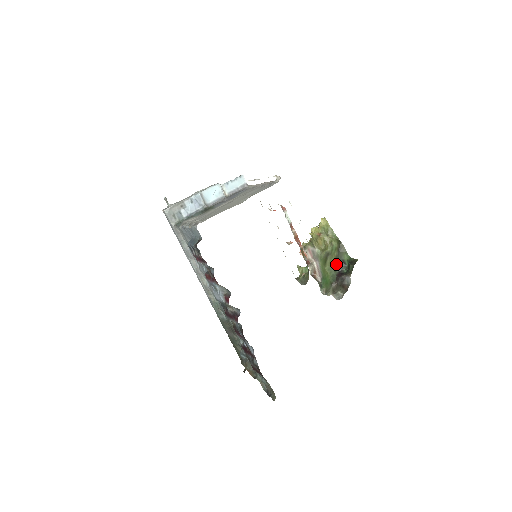
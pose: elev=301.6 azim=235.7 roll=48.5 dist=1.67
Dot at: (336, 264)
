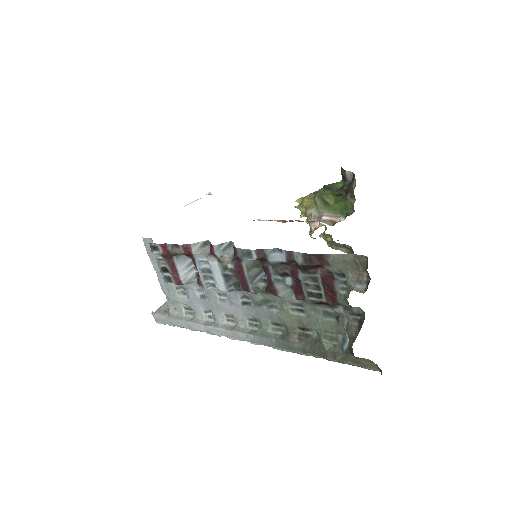
Dot at: (337, 194)
